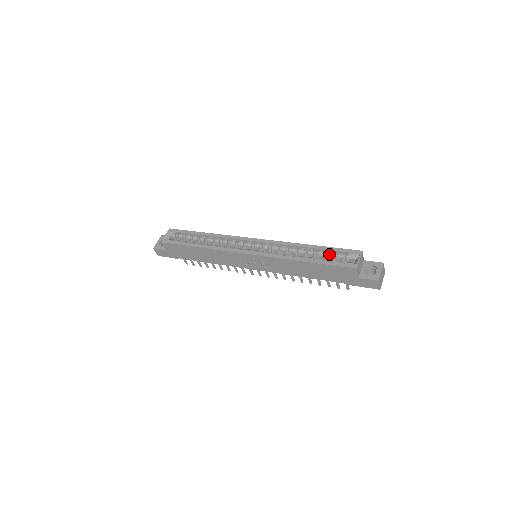
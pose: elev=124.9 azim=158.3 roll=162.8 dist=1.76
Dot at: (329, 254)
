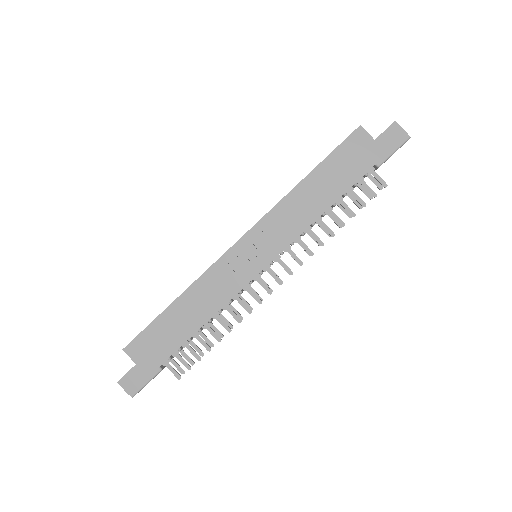
Dot at: occluded
